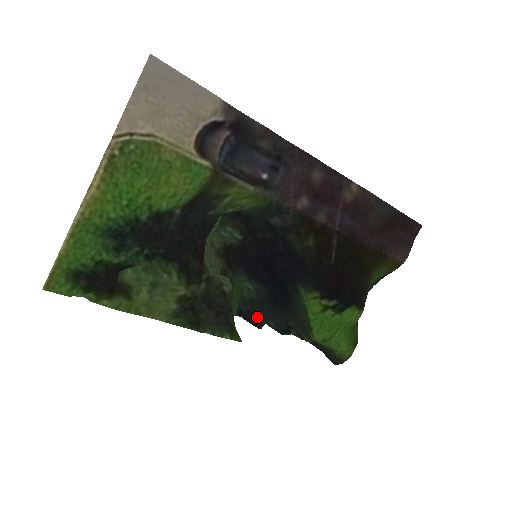
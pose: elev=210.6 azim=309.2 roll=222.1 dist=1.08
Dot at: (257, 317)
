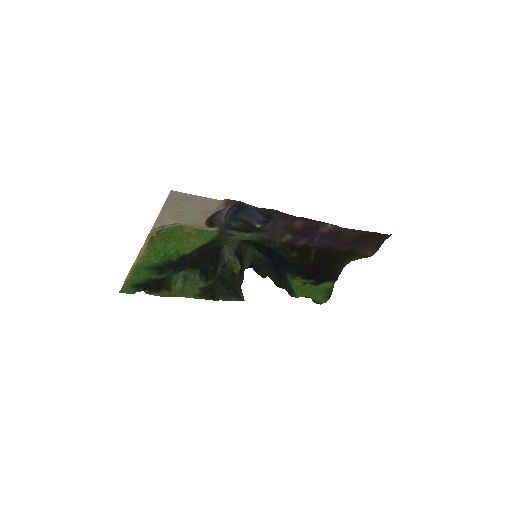
Dot at: (263, 271)
